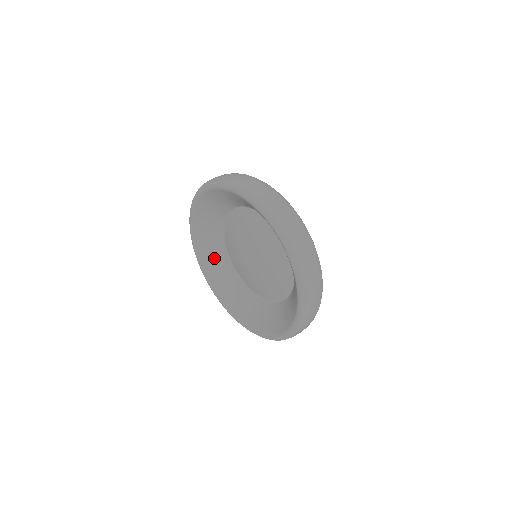
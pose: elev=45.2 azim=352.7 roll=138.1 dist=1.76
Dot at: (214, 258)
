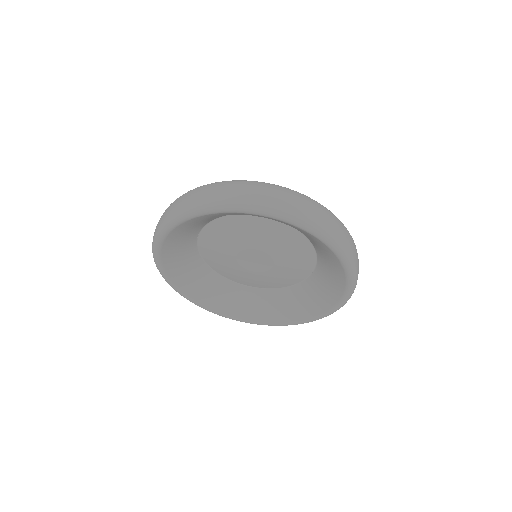
Dot at: (186, 233)
